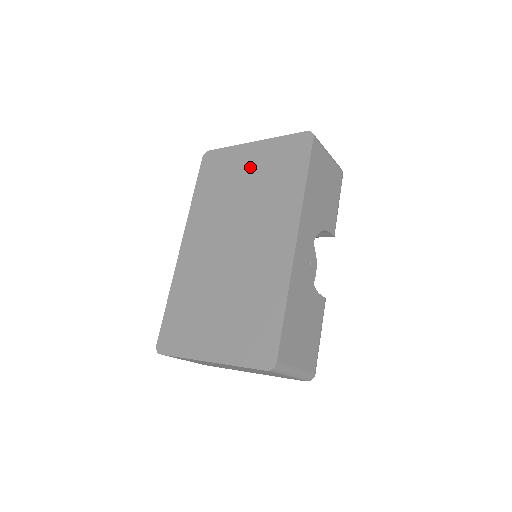
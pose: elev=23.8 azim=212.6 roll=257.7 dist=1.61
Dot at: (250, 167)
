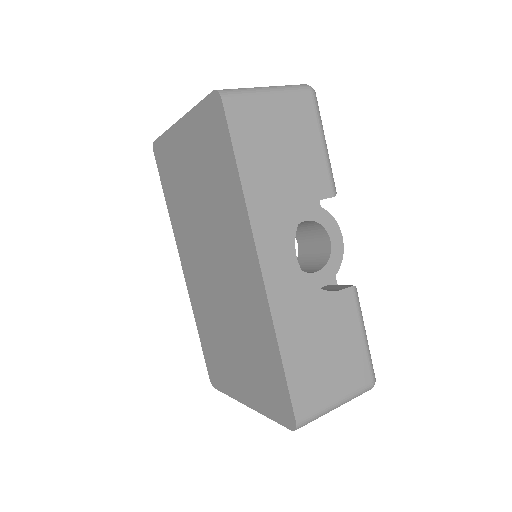
Dot at: (189, 160)
